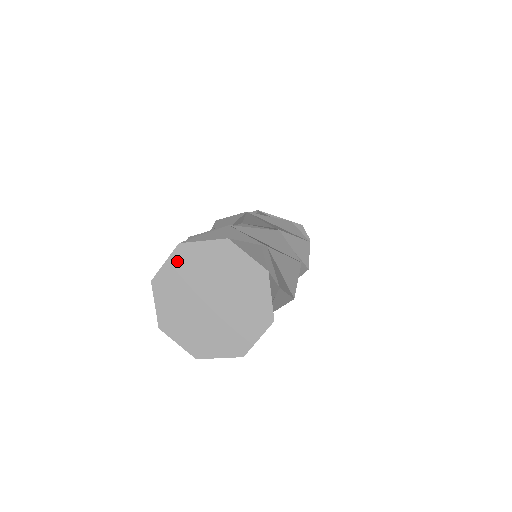
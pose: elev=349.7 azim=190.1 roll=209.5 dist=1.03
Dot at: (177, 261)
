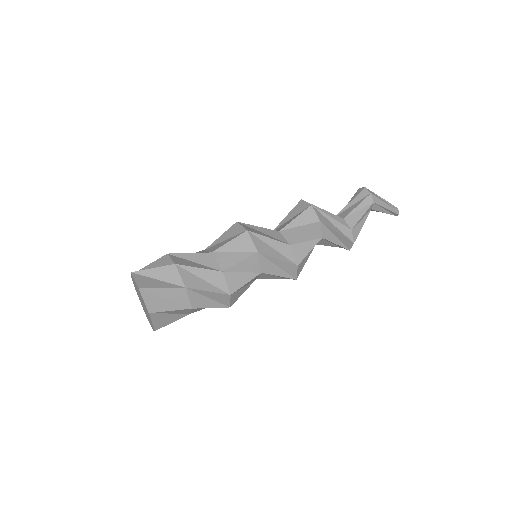
Dot at: (137, 286)
